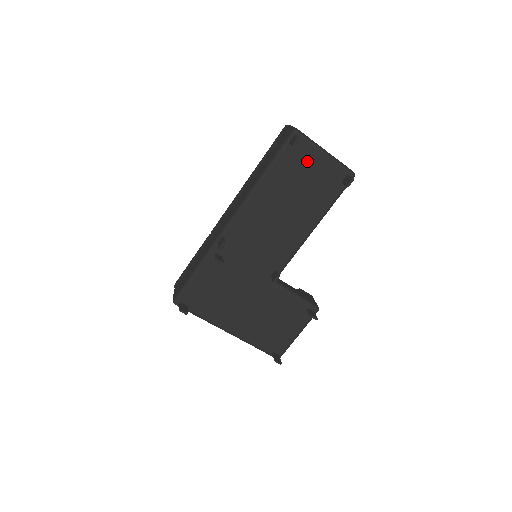
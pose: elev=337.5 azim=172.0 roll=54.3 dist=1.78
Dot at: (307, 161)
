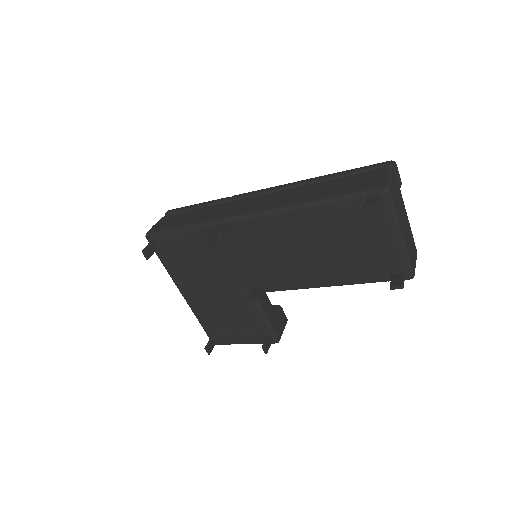
Dot at: (372, 228)
